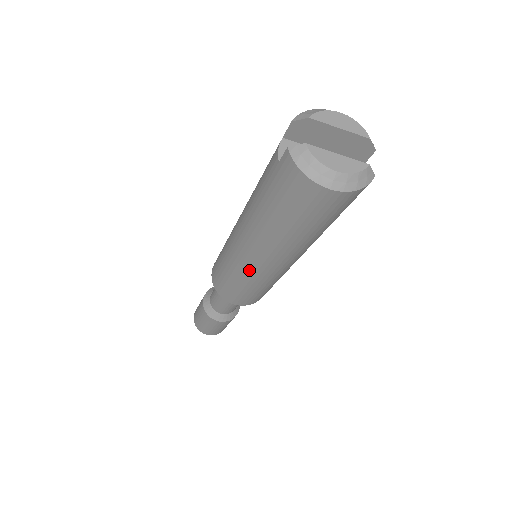
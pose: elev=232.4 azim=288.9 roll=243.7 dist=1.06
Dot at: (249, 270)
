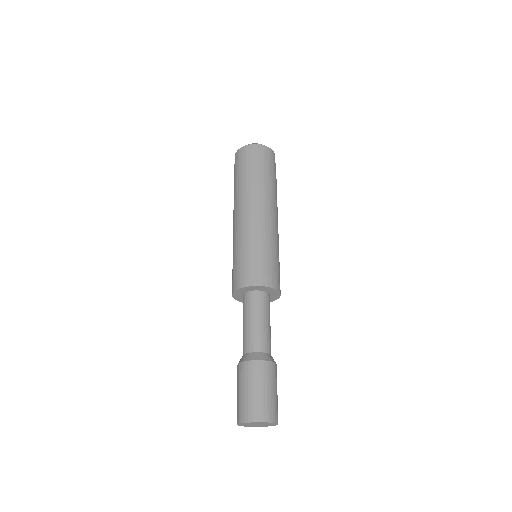
Dot at: (248, 227)
